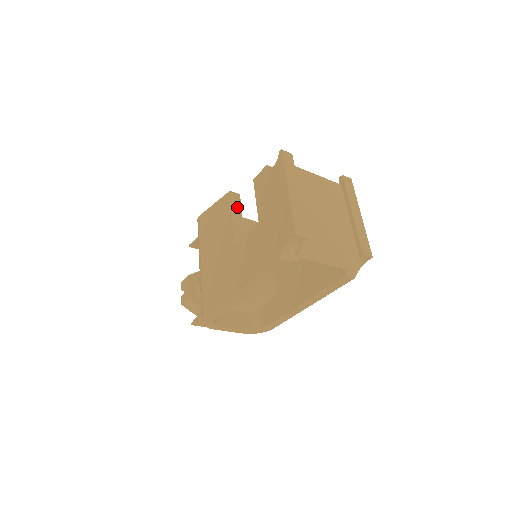
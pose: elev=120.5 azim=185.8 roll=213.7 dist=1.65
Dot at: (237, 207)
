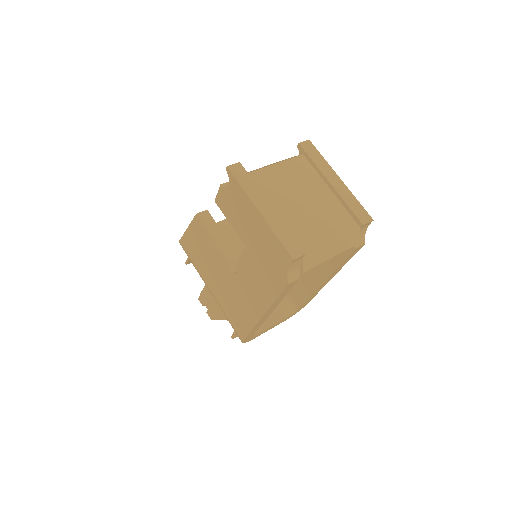
Dot at: (213, 227)
